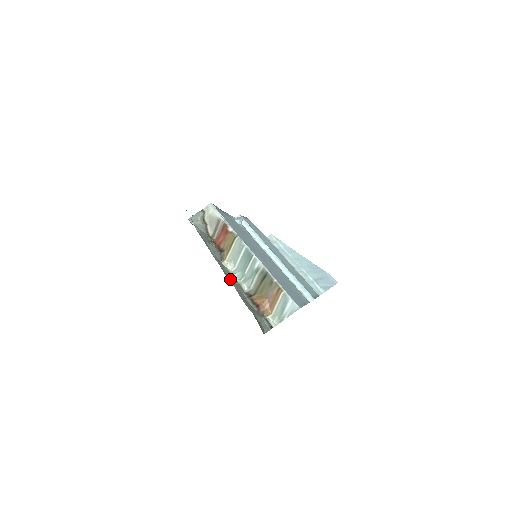
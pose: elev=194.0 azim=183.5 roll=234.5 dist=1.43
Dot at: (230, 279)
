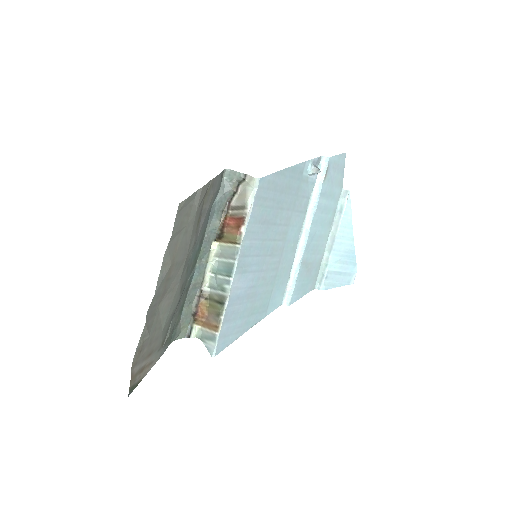
Dot at: (196, 272)
